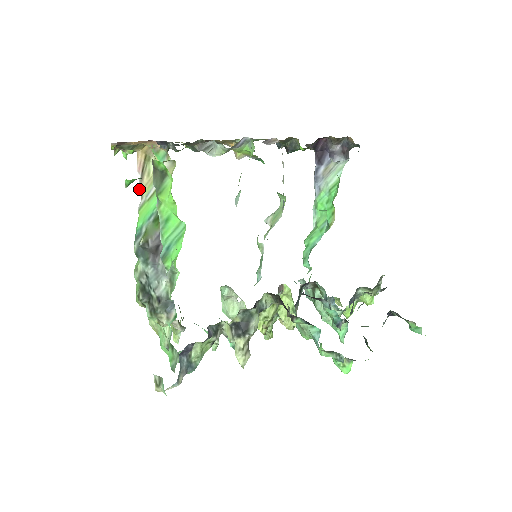
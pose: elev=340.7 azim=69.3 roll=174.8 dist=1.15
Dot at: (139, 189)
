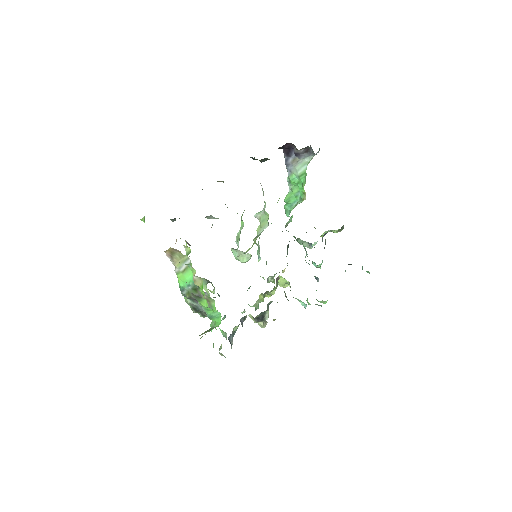
Dot at: occluded
